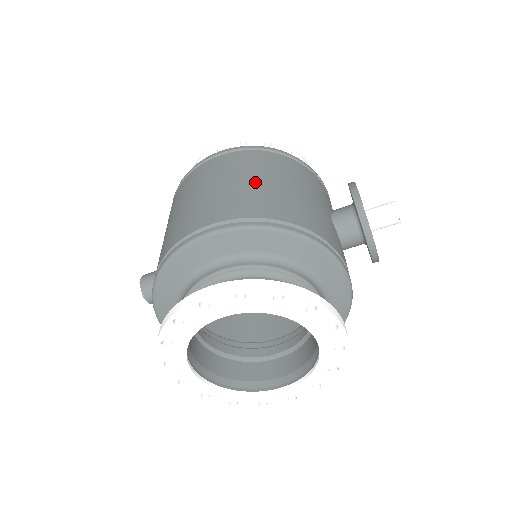
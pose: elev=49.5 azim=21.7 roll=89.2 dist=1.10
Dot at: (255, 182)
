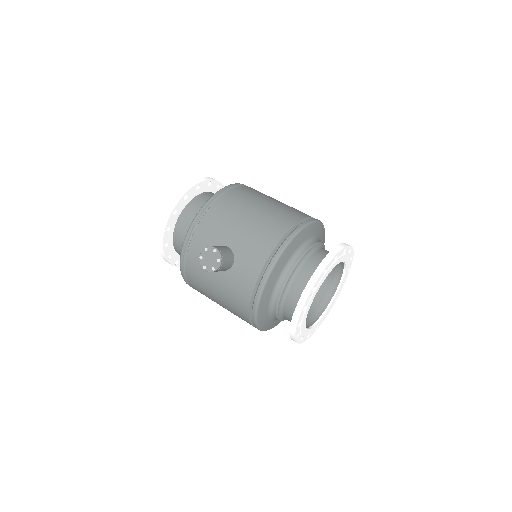
Dot at: occluded
